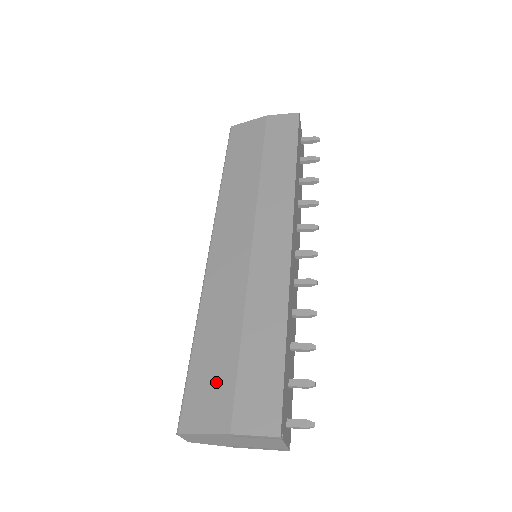
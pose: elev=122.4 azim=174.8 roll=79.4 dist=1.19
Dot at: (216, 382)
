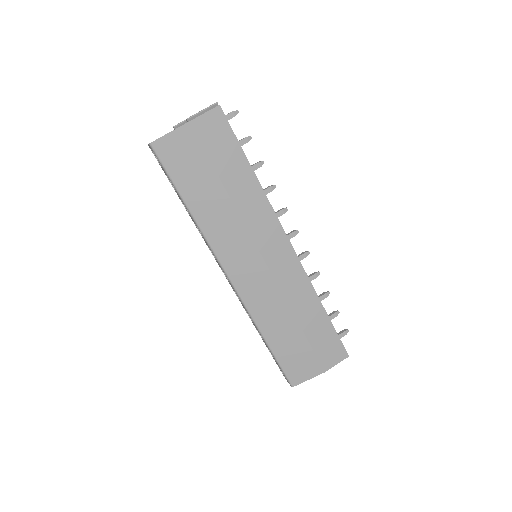
Dot at: (300, 355)
